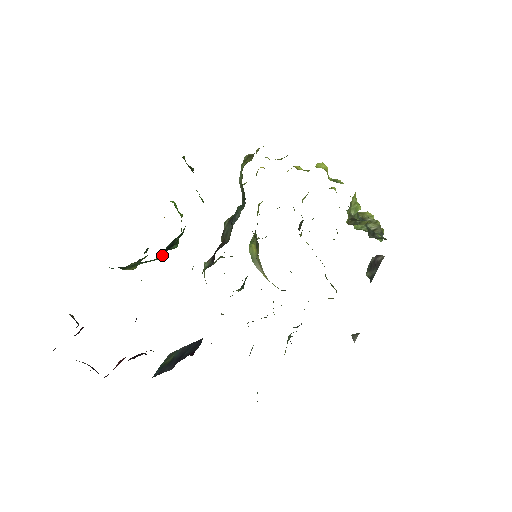
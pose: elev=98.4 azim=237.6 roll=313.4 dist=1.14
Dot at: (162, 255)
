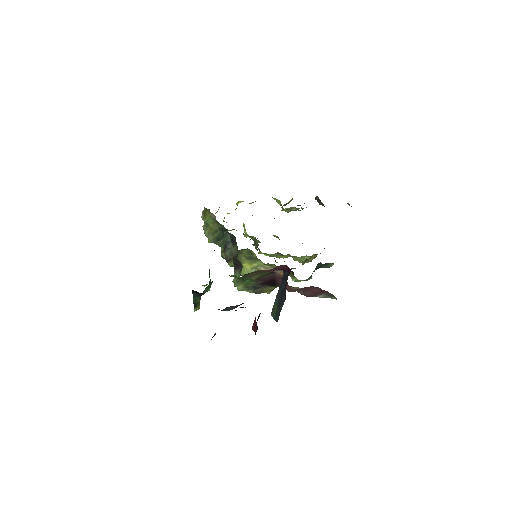
Dot at: occluded
